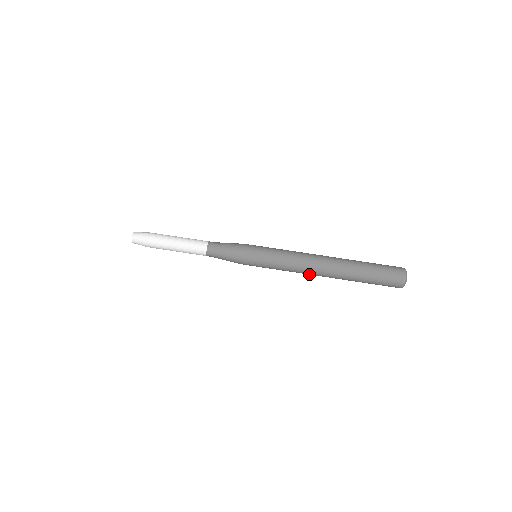
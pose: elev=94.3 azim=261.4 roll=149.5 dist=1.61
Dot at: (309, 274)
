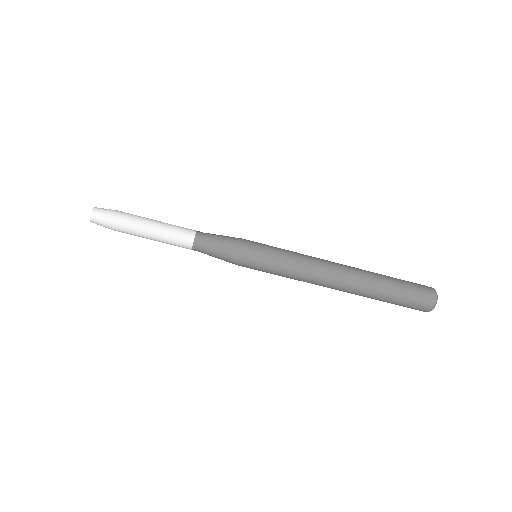
Dot at: occluded
